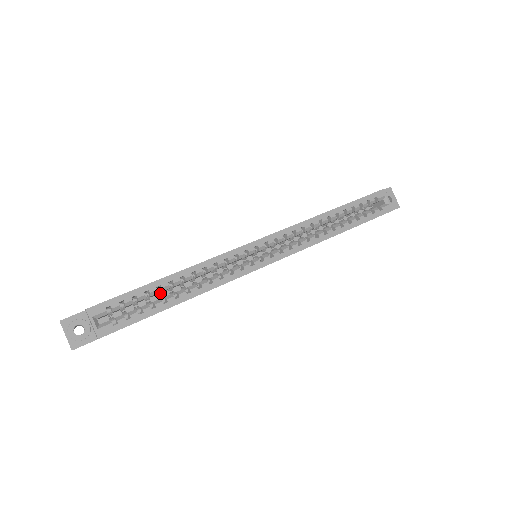
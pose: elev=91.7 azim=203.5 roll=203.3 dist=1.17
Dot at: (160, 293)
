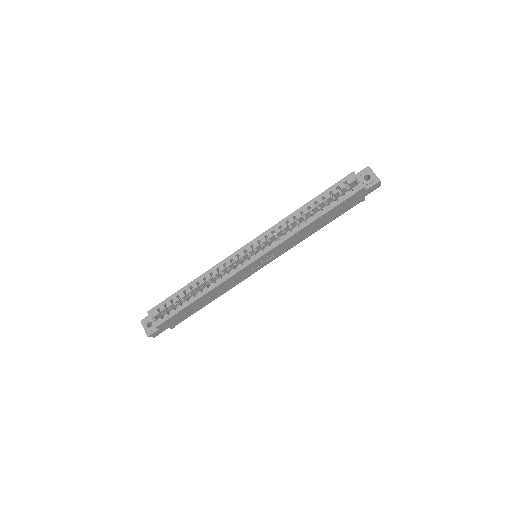
Dot at: (189, 295)
